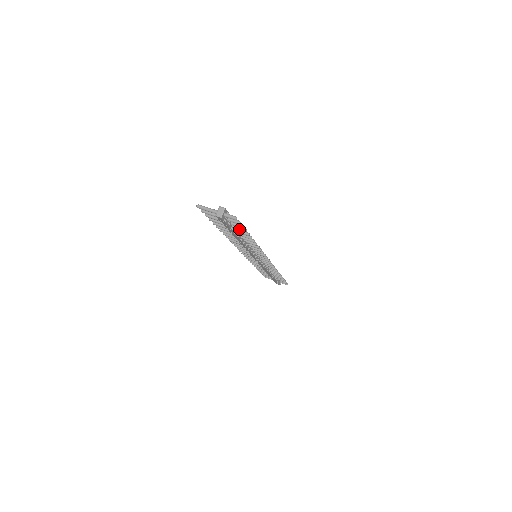
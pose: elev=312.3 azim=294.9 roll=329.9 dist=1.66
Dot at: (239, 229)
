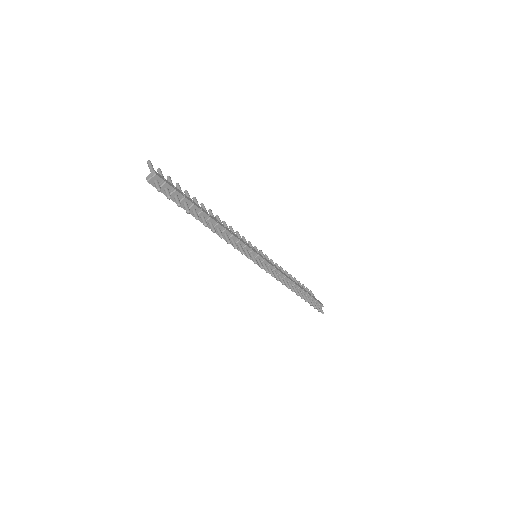
Dot at: (185, 207)
